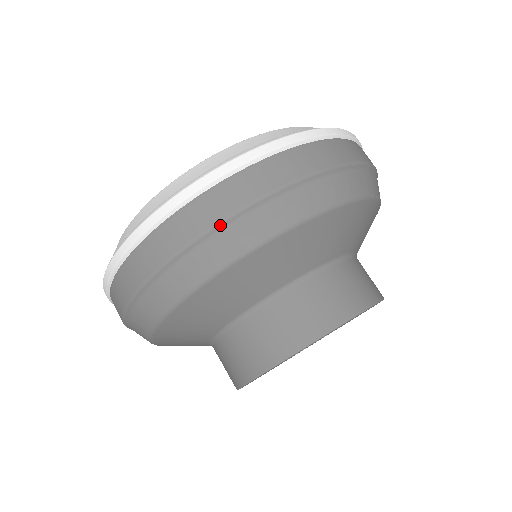
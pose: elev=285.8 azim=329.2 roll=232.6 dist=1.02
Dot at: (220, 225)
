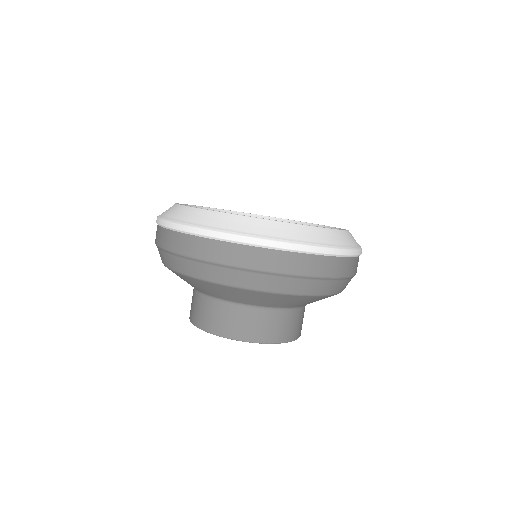
Dot at: (322, 278)
